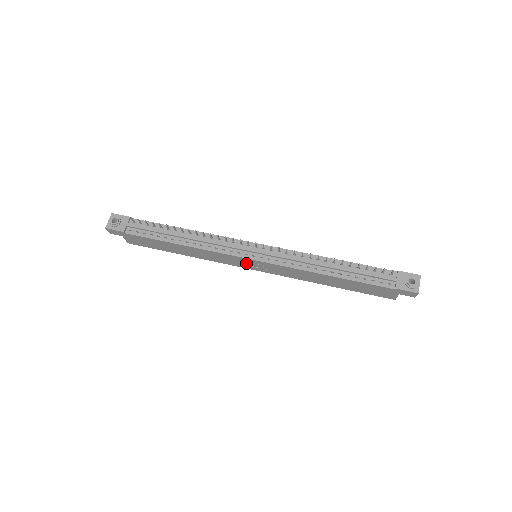
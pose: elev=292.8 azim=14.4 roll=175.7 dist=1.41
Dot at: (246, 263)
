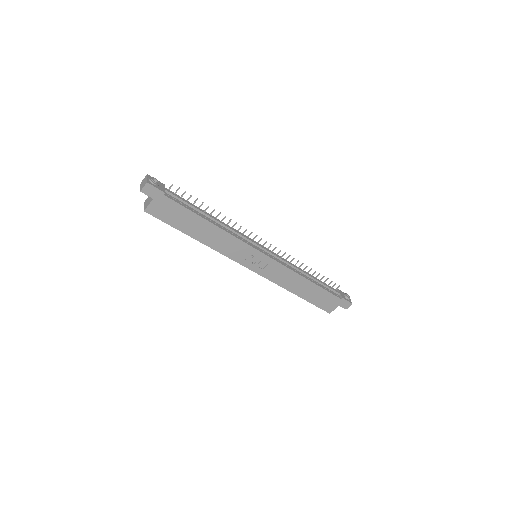
Dot at: (252, 258)
